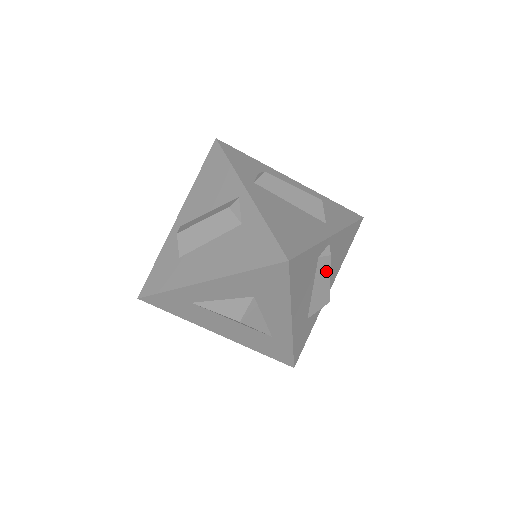
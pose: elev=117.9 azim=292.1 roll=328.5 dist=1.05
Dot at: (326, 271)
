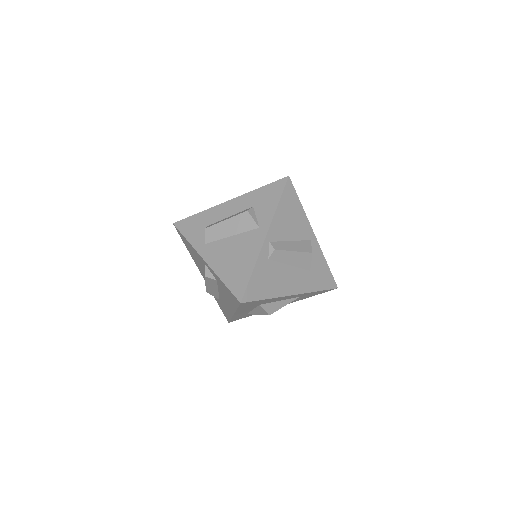
Dot at: (284, 254)
